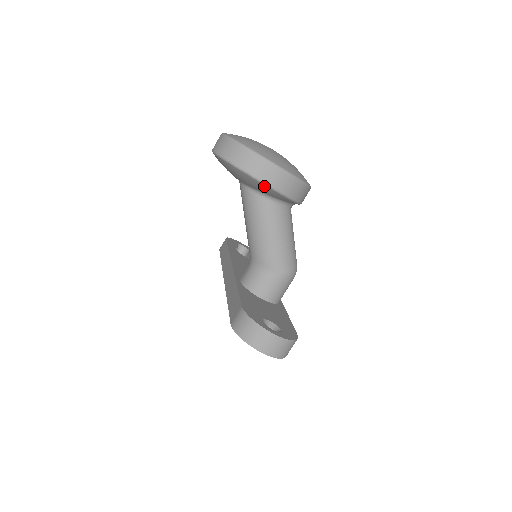
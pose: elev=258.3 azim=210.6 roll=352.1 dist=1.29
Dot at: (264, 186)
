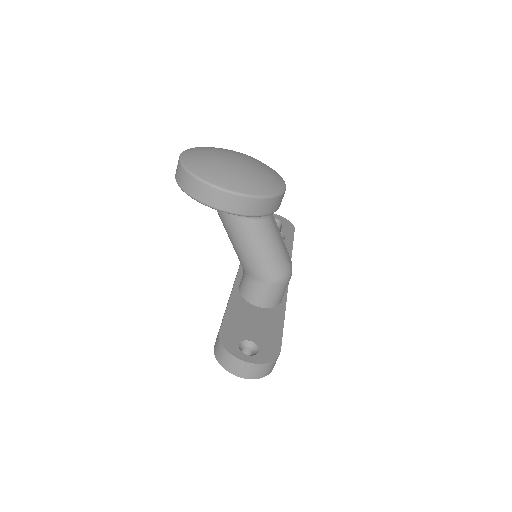
Dot at: occluded
